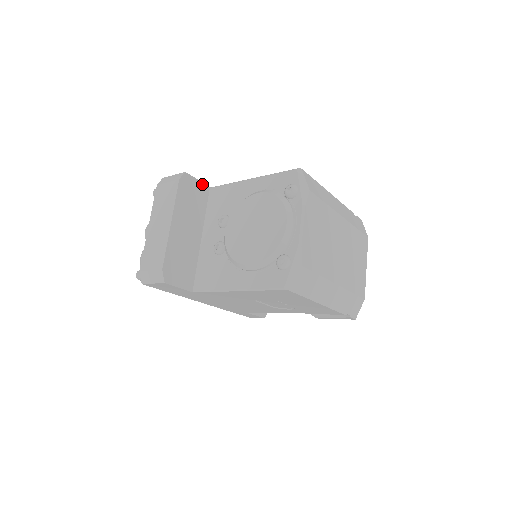
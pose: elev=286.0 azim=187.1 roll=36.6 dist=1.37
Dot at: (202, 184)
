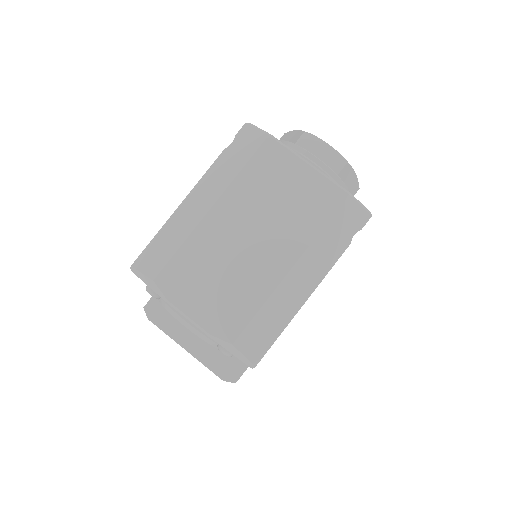
Dot at: occluded
